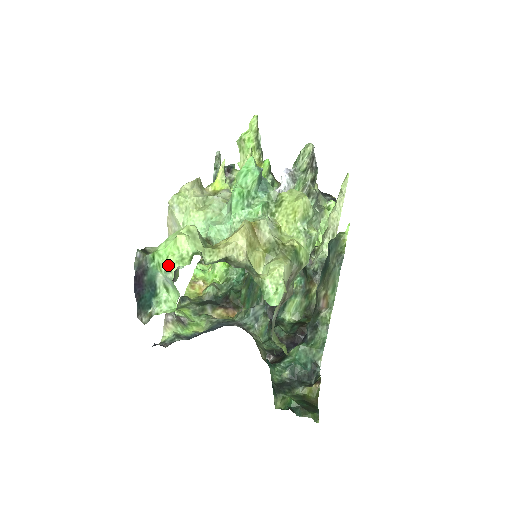
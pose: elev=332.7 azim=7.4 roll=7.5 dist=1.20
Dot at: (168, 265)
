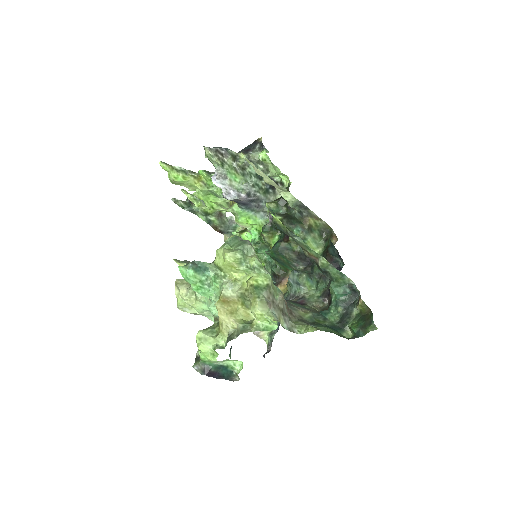
Dot at: (212, 361)
